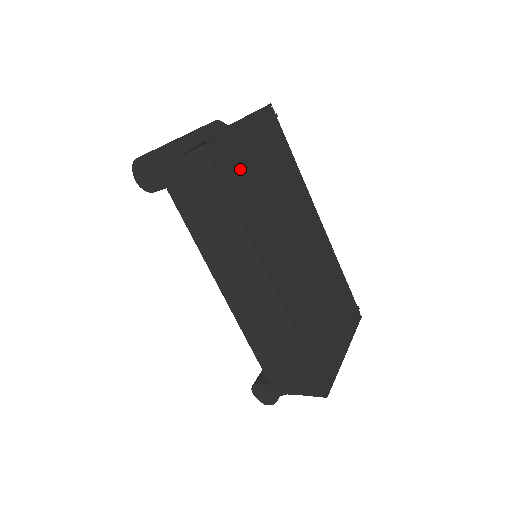
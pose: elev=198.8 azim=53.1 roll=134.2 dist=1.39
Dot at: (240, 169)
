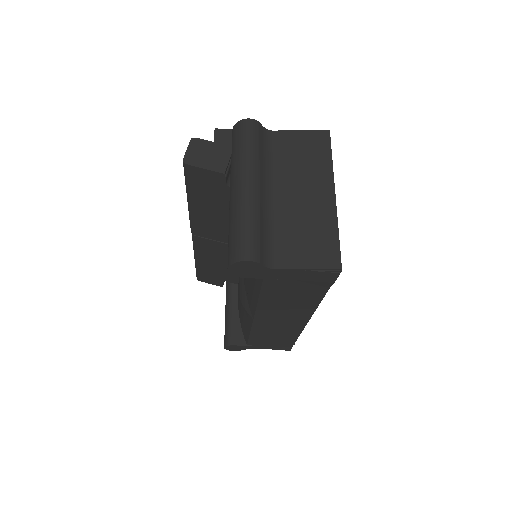
Dot at: occluded
